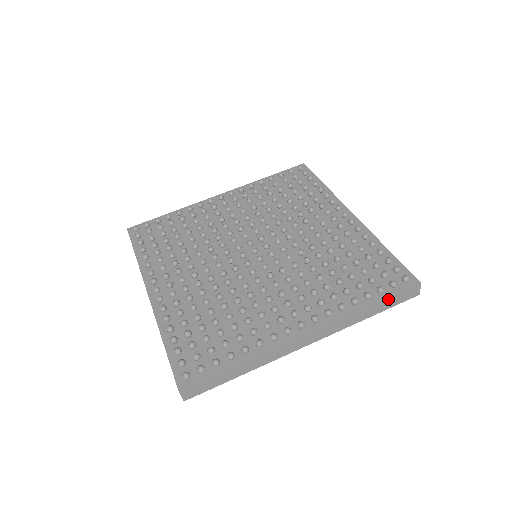
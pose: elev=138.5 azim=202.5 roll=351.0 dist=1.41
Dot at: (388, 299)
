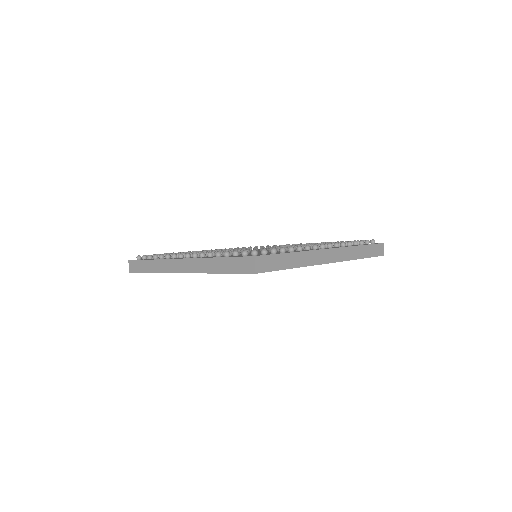
Dot at: (369, 246)
